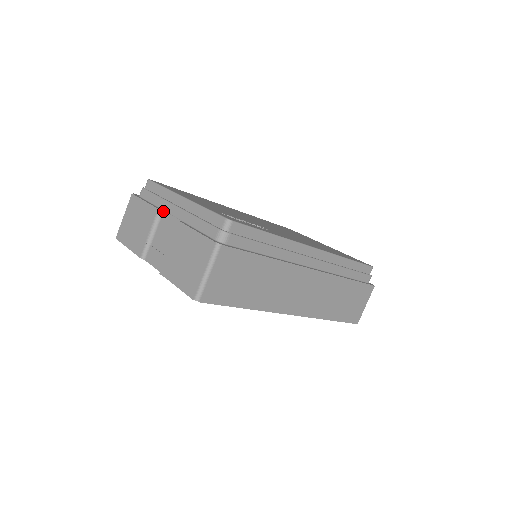
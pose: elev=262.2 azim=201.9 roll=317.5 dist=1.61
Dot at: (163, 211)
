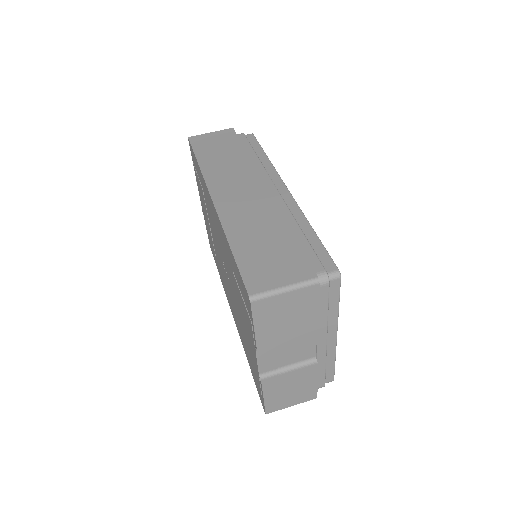
Dot at: occluded
